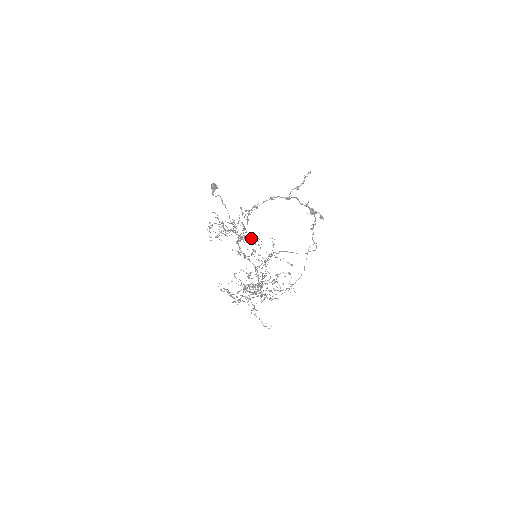
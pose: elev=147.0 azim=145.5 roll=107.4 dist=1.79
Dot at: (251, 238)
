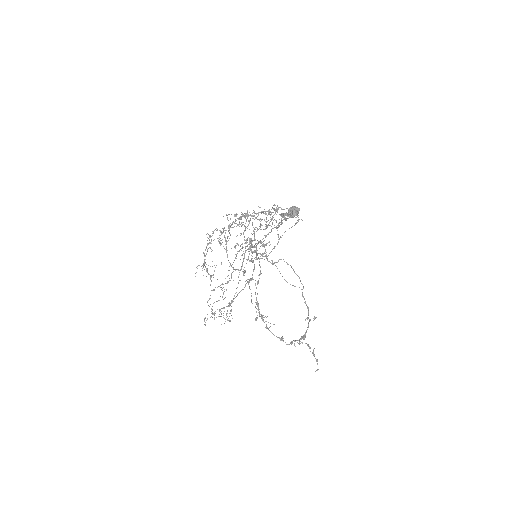
Dot at: occluded
